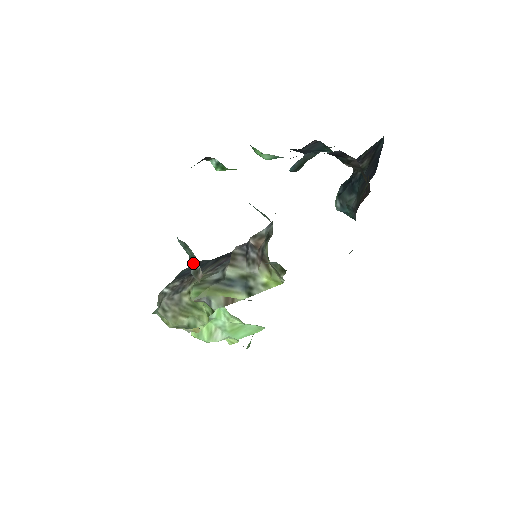
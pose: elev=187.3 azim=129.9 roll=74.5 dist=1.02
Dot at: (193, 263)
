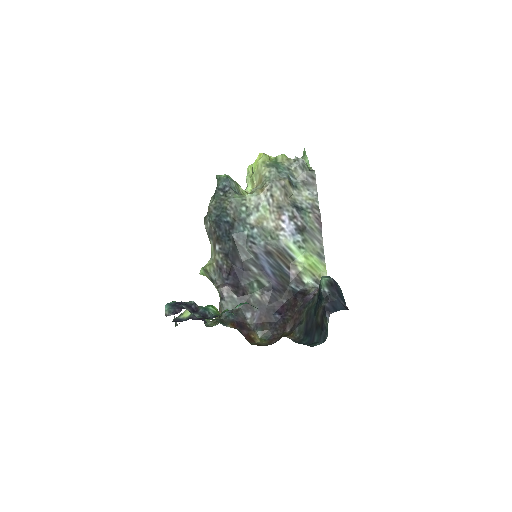
Dot at: occluded
